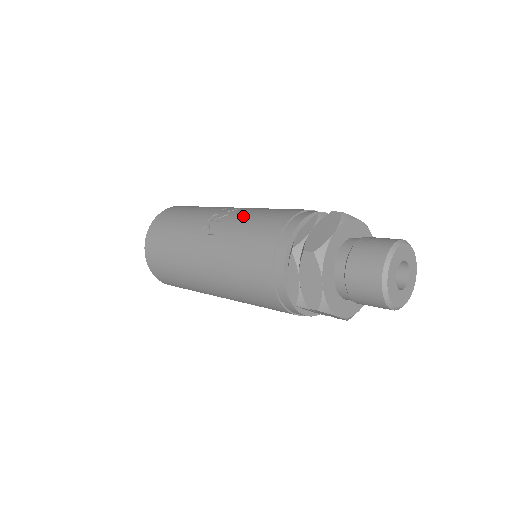
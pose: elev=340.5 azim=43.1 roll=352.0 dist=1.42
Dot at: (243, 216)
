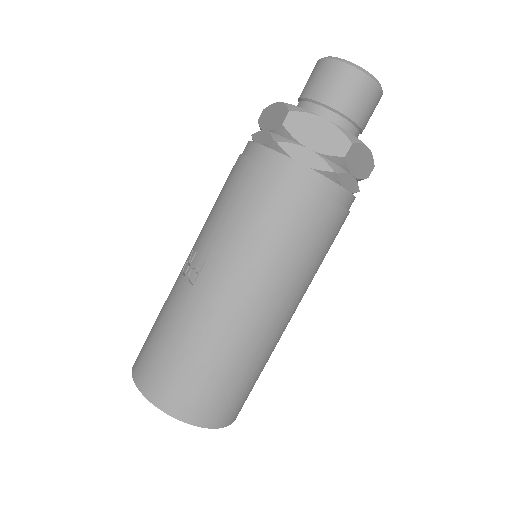
Dot at: (206, 222)
